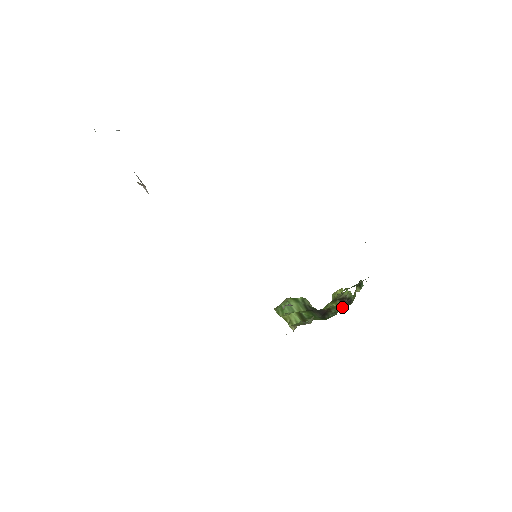
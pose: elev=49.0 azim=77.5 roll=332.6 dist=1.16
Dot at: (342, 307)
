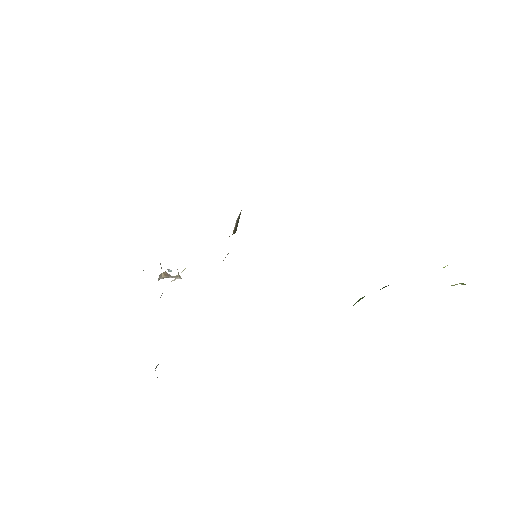
Dot at: occluded
